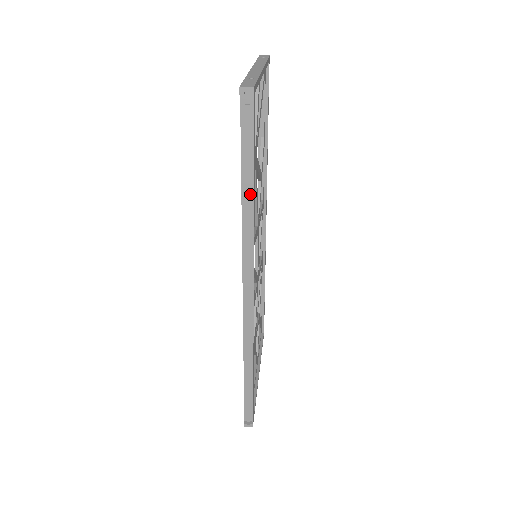
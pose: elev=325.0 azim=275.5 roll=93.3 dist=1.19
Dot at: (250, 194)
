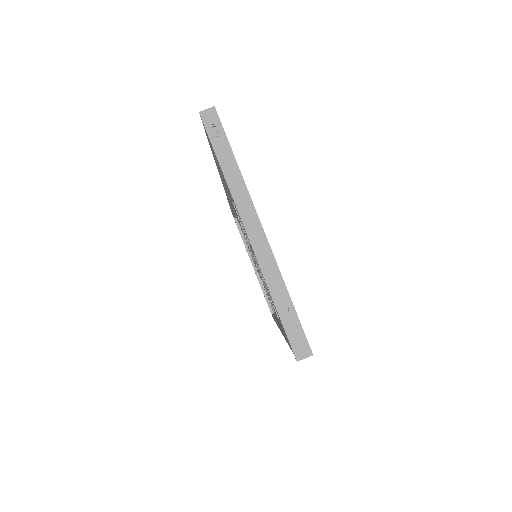
Dot at: occluded
